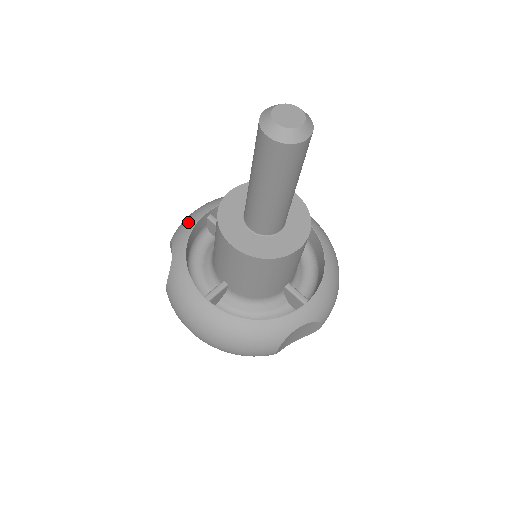
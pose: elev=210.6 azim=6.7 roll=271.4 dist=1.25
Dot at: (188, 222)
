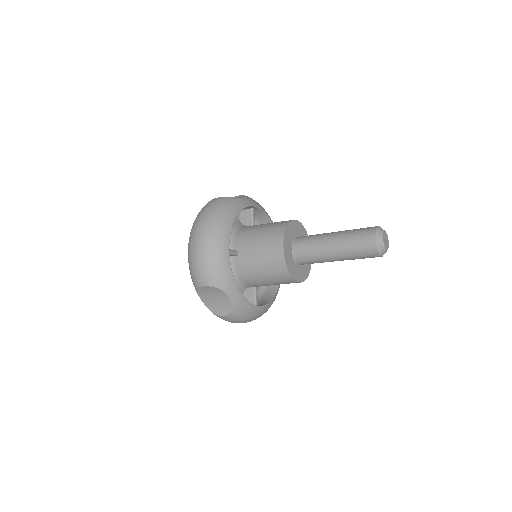
Dot at: (224, 268)
